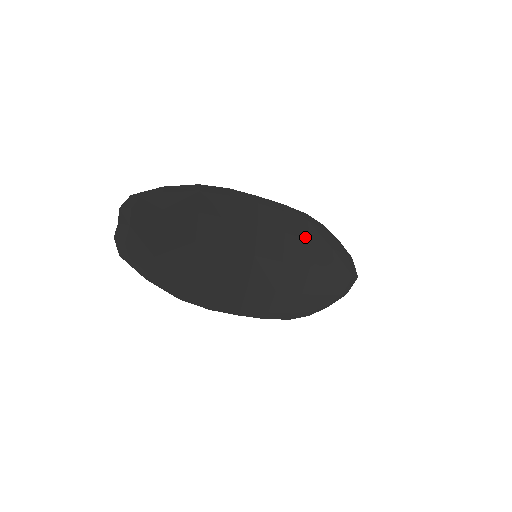
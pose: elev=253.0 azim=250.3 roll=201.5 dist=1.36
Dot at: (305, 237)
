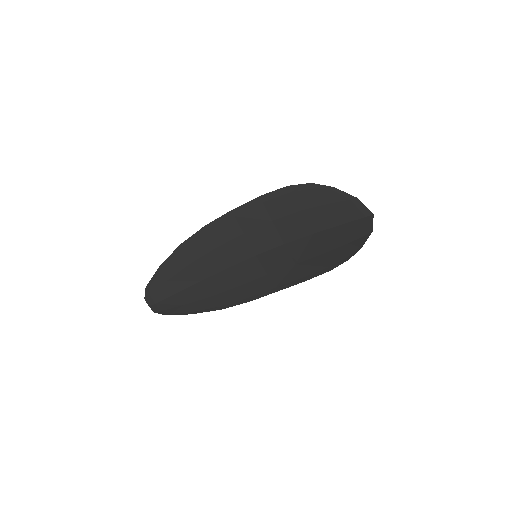
Dot at: (294, 211)
